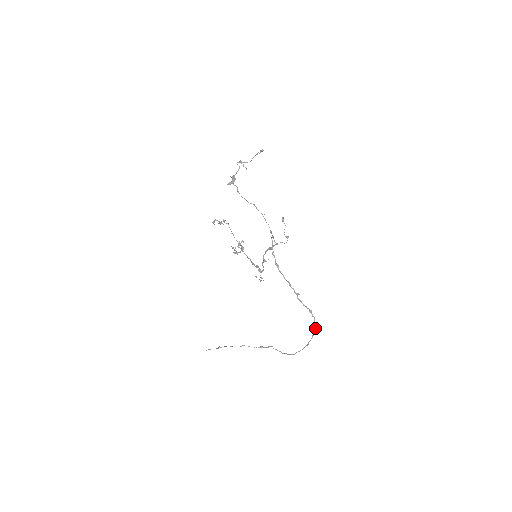
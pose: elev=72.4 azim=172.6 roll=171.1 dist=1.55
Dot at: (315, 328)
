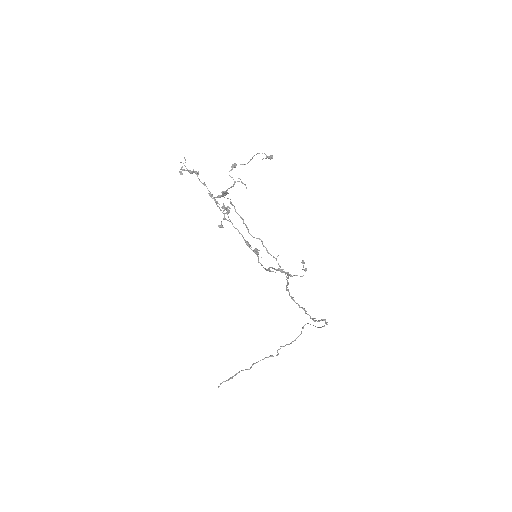
Dot at: occluded
